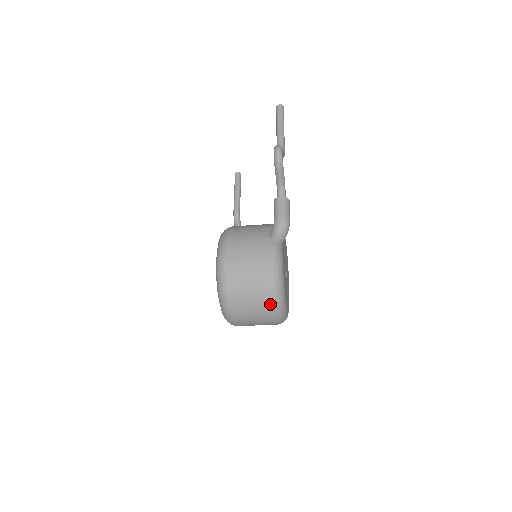
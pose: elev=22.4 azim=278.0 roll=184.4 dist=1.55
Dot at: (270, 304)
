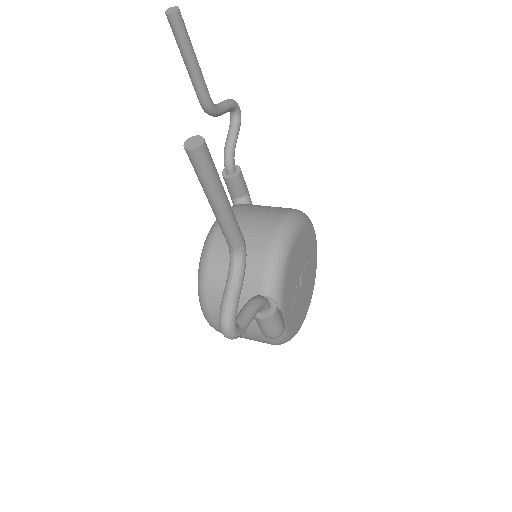
Dot at: occluded
